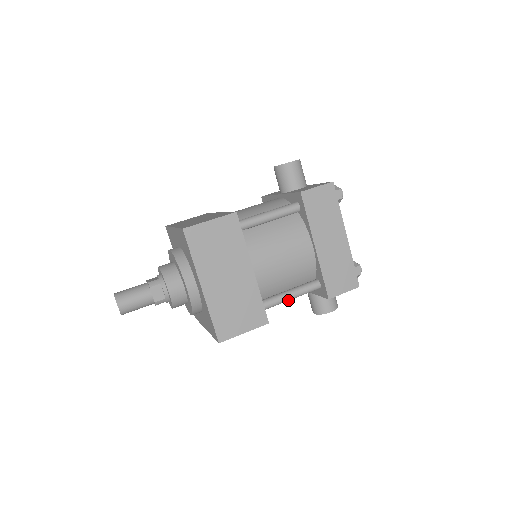
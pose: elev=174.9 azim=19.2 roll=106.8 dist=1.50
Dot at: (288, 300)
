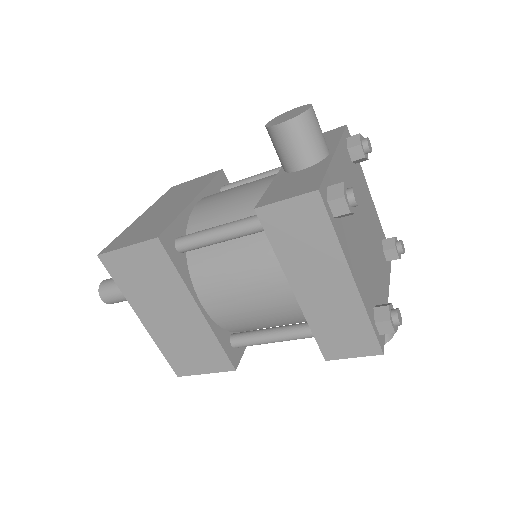
Dot at: (271, 342)
